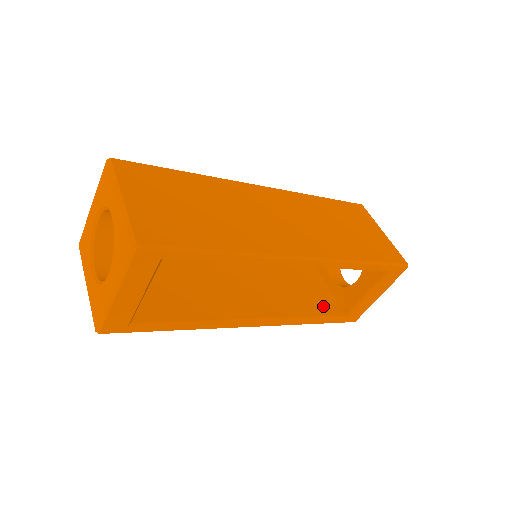
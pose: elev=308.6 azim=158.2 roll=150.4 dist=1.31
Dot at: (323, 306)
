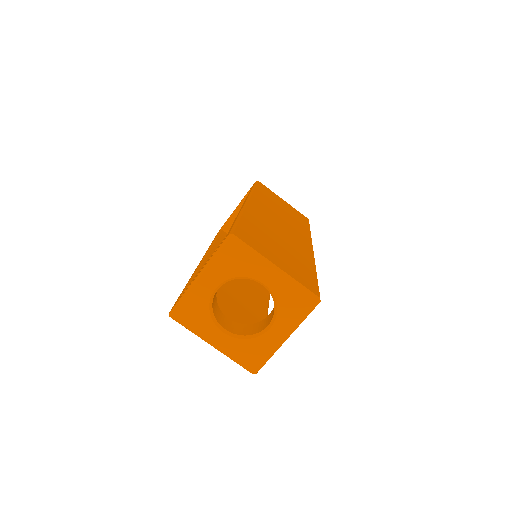
Dot at: occluded
